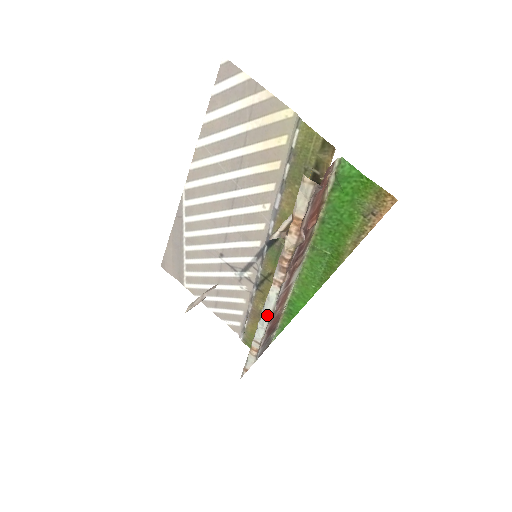
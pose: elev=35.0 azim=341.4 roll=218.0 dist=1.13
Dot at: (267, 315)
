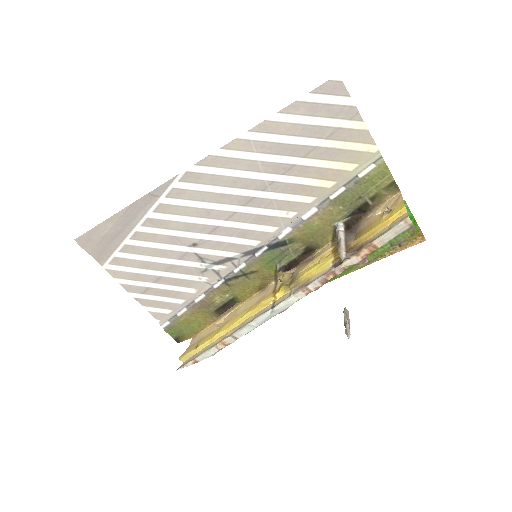
Dot at: (271, 316)
